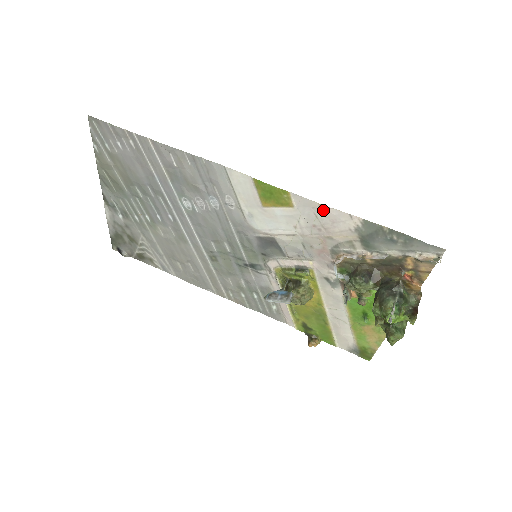
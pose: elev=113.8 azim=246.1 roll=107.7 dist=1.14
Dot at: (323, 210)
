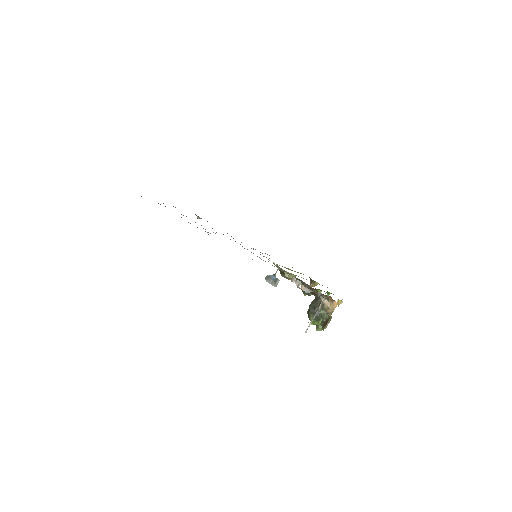
Dot at: occluded
